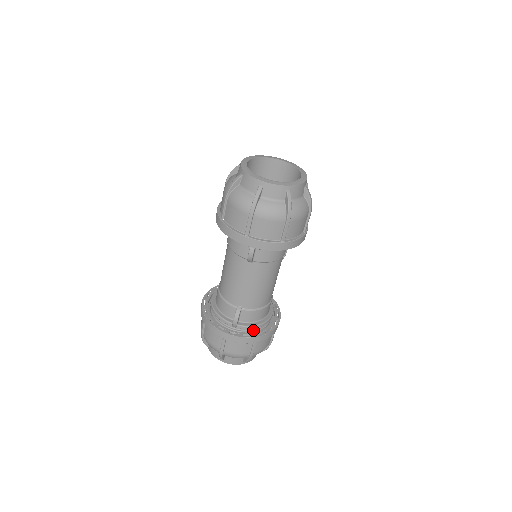
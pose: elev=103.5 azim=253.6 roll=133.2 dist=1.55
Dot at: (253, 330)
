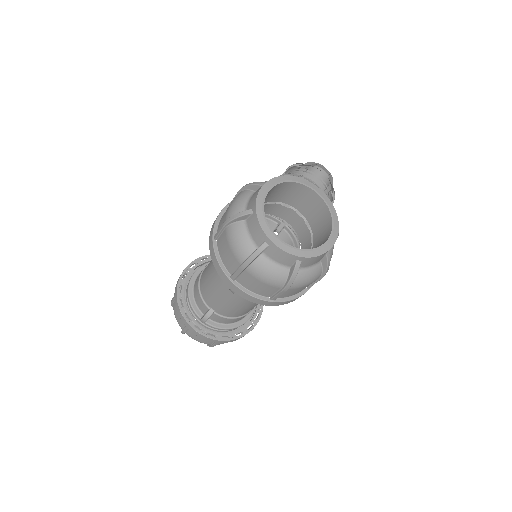
Dot at: occluded
